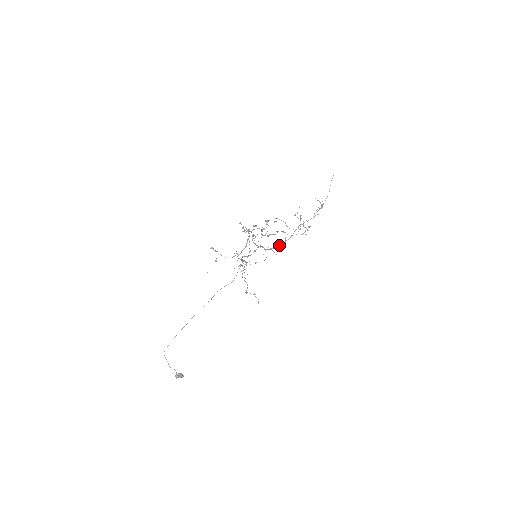
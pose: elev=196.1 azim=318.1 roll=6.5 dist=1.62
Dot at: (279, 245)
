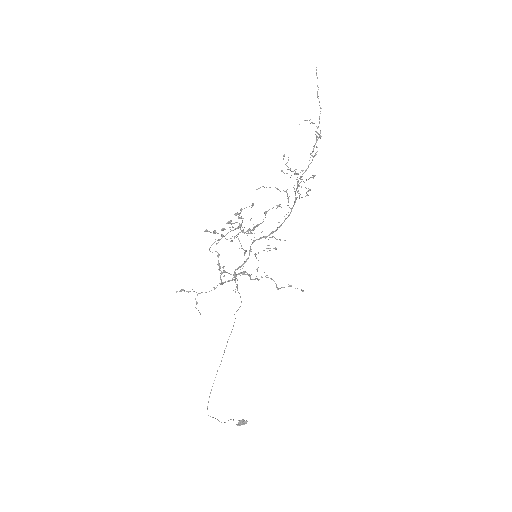
Dot at: (285, 219)
